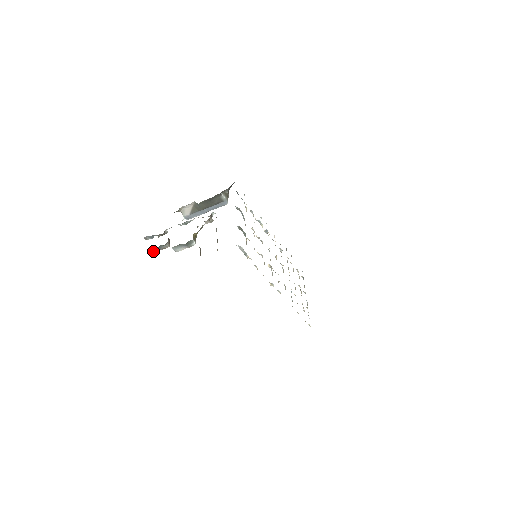
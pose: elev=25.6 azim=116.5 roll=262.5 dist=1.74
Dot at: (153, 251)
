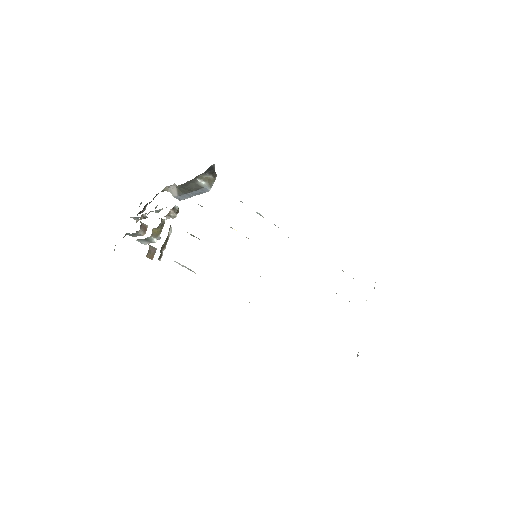
Dot at: (133, 236)
